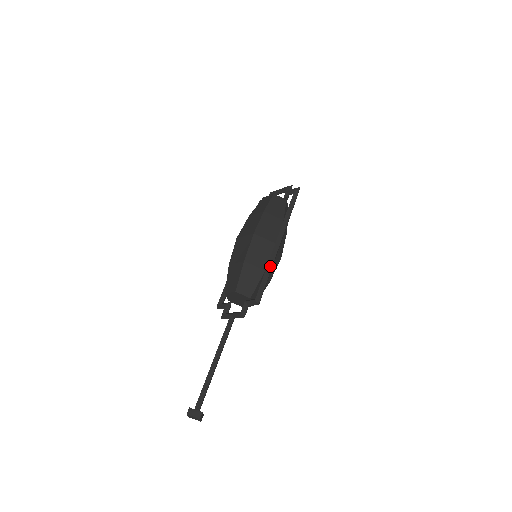
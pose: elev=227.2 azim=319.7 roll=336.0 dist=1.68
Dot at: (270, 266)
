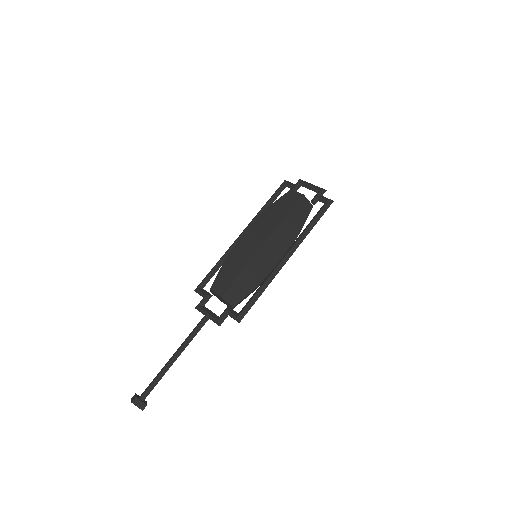
Dot at: (266, 285)
